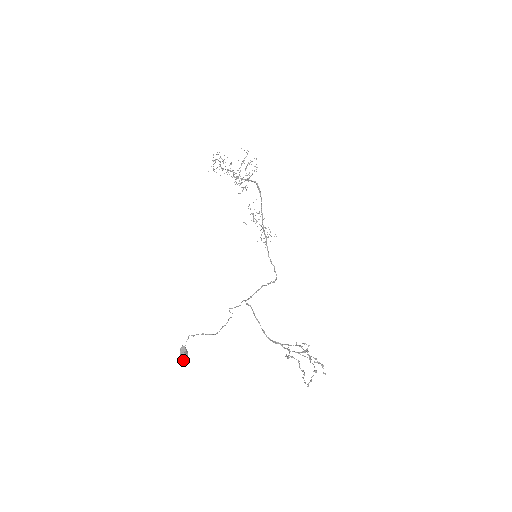
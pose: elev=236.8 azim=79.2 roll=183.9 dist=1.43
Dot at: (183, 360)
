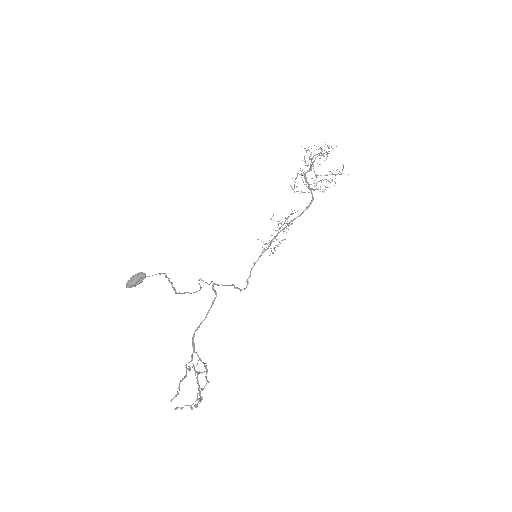
Dot at: (129, 285)
